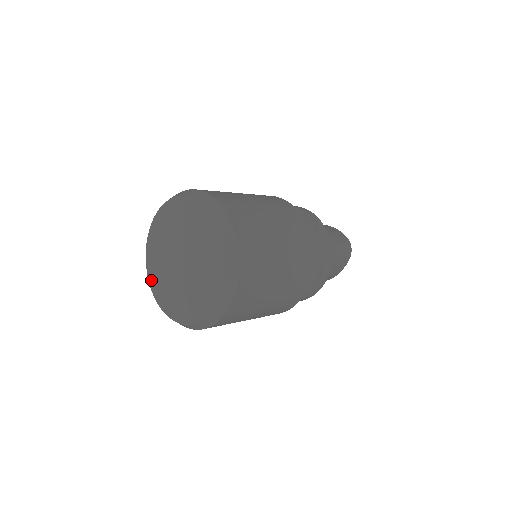
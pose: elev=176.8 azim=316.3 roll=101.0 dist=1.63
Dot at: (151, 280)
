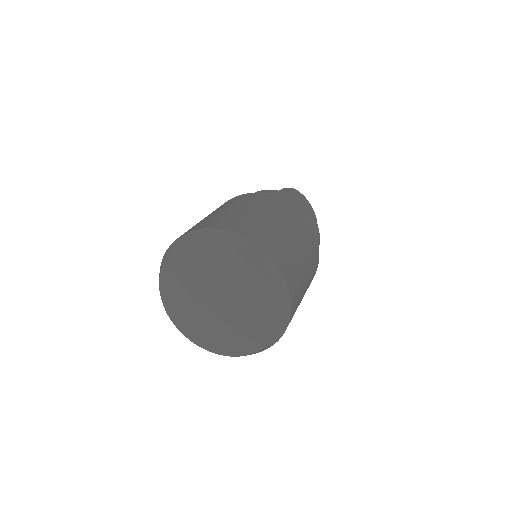
Dot at: (164, 279)
